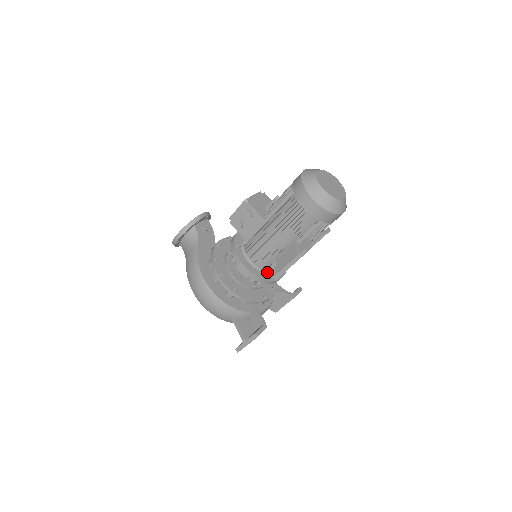
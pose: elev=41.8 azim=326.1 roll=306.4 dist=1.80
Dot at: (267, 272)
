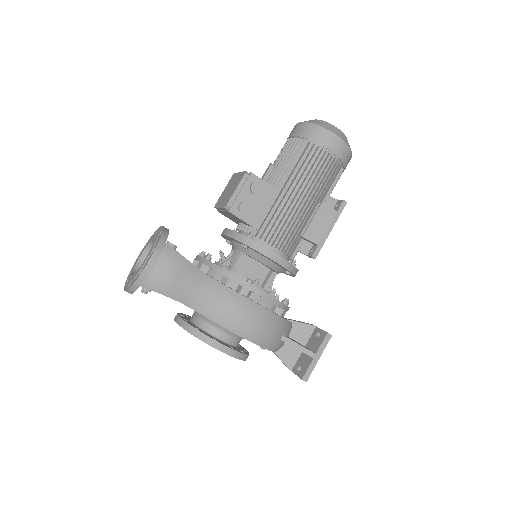
Dot at: (293, 259)
